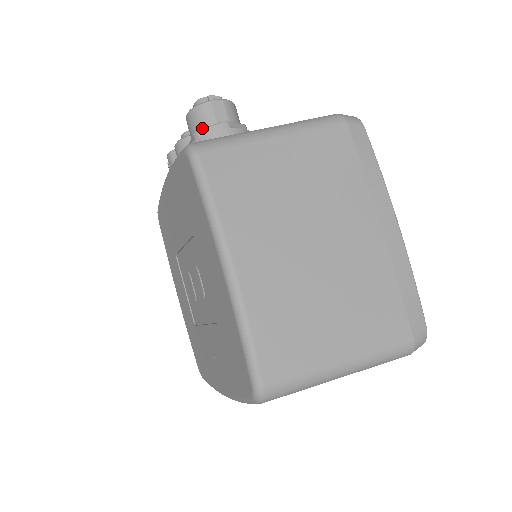
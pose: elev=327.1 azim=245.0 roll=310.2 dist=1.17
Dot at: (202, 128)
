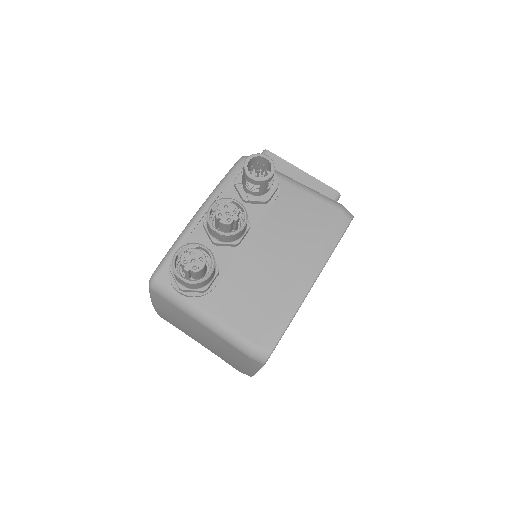
Dot at: (173, 272)
